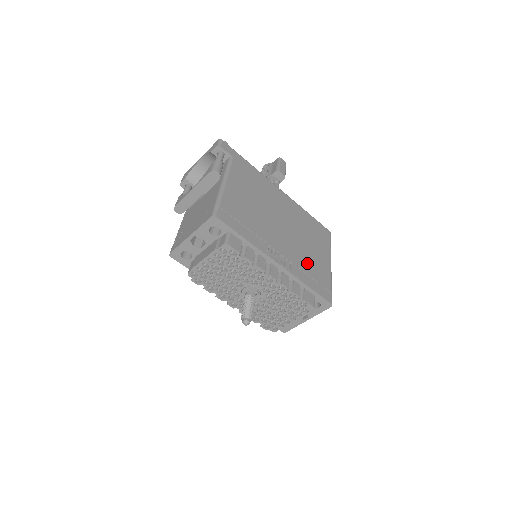
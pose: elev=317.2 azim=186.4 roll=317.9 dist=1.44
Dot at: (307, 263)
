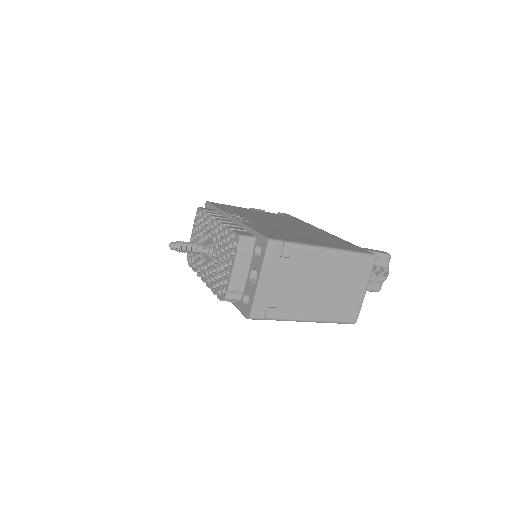
Dot at: (279, 231)
